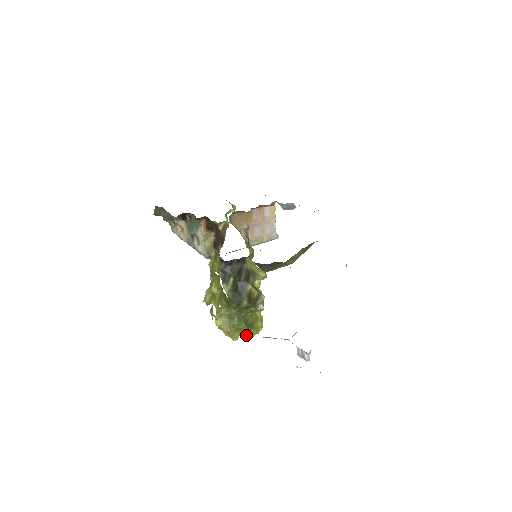
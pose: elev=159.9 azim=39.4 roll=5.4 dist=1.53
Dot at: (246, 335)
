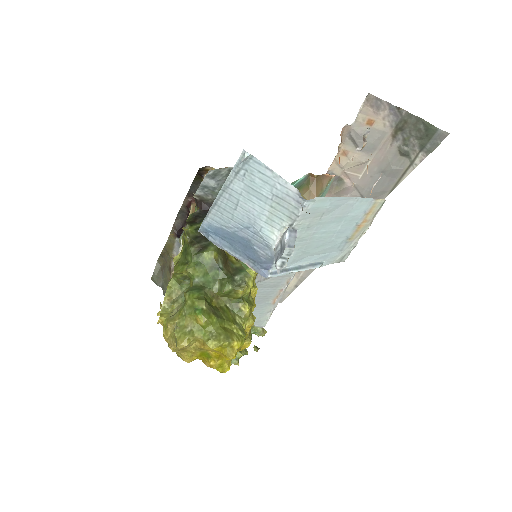
Dot at: (205, 339)
